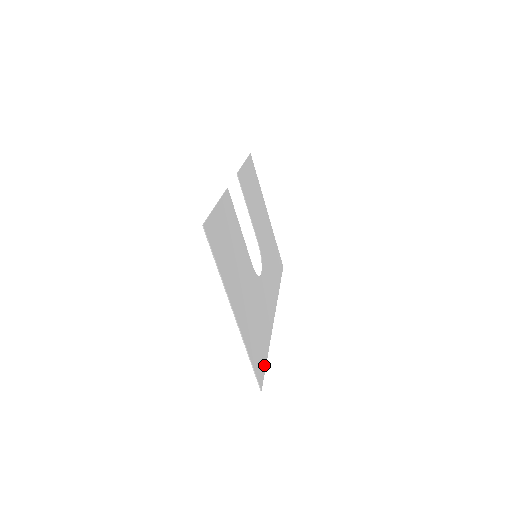
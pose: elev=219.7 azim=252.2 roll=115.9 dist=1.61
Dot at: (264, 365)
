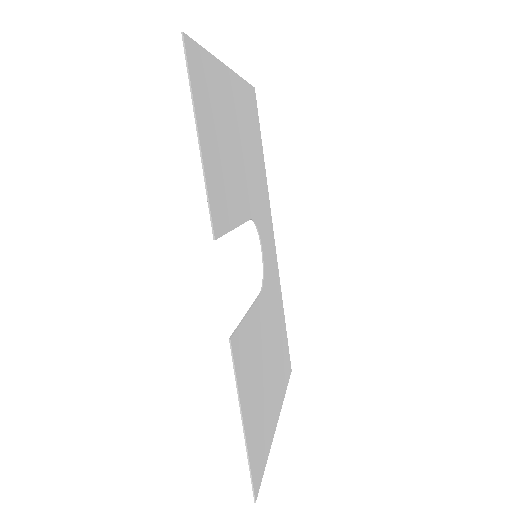
Dot at: (287, 341)
